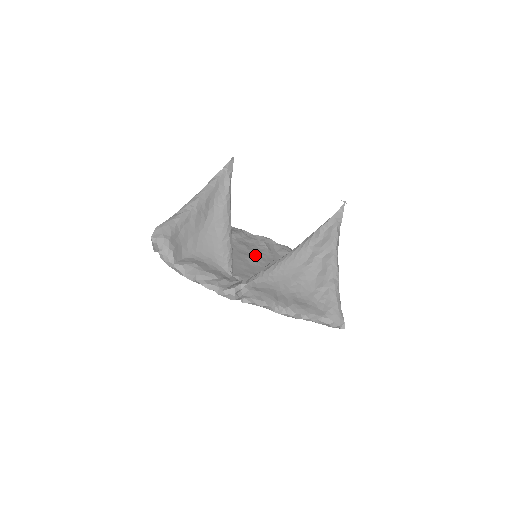
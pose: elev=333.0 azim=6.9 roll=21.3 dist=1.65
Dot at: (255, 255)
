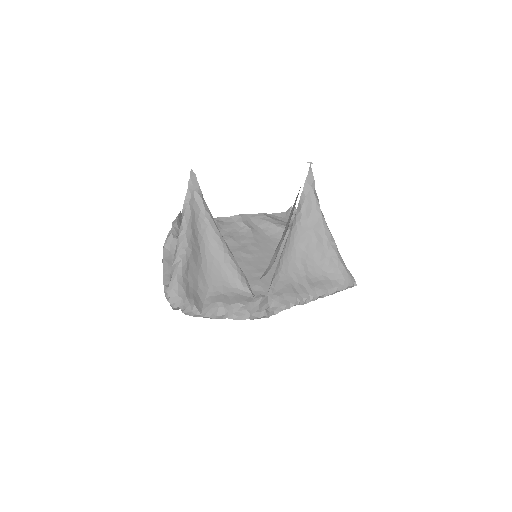
Dot at: (245, 245)
